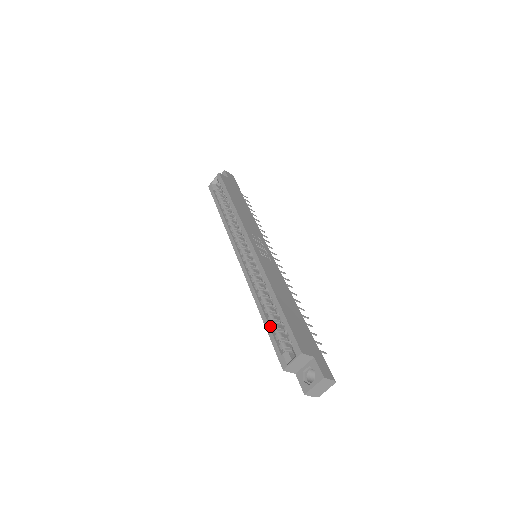
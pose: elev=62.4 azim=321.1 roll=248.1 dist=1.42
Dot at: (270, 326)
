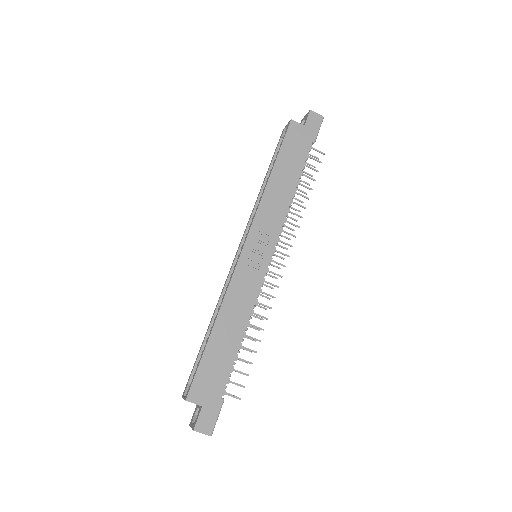
Dot at: (202, 349)
